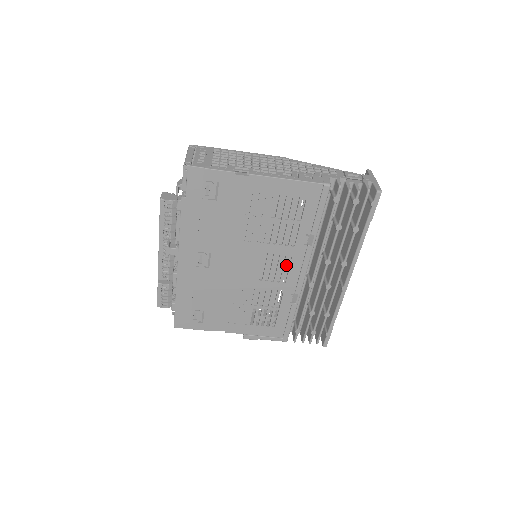
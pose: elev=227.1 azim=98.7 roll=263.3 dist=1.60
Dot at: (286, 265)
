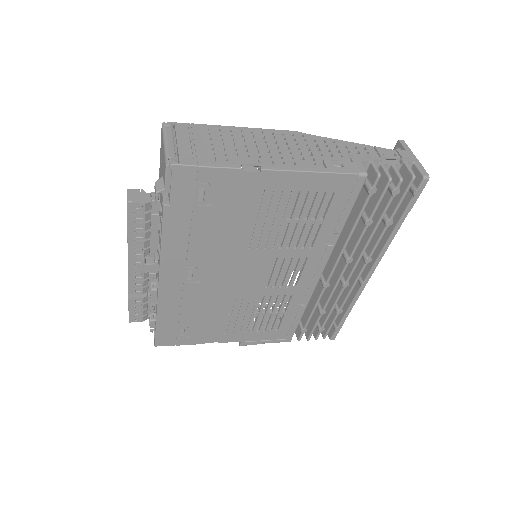
Dot at: occluded
